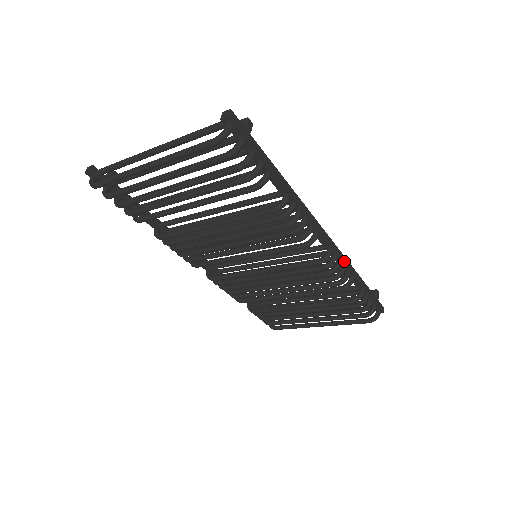
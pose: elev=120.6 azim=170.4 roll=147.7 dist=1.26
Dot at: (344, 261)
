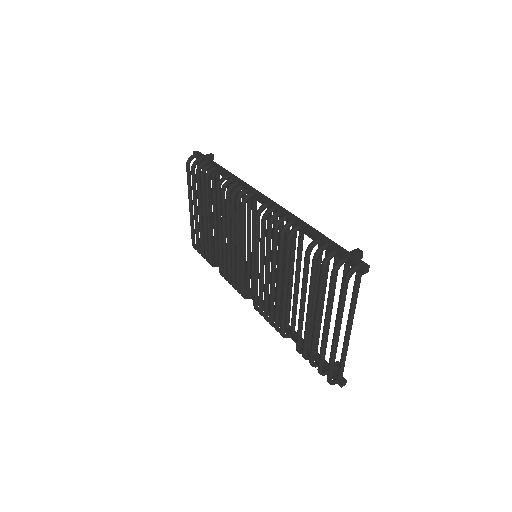
Dot at: (283, 212)
